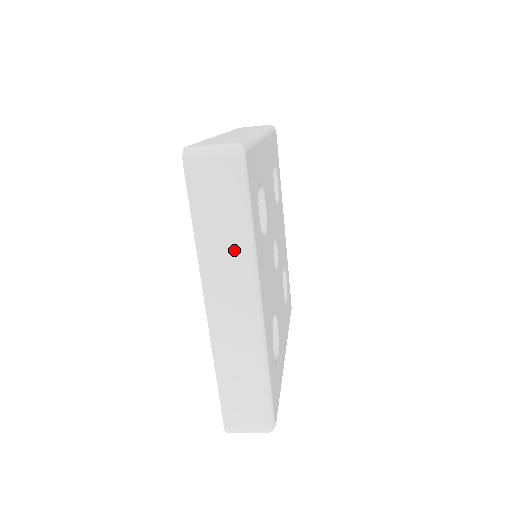
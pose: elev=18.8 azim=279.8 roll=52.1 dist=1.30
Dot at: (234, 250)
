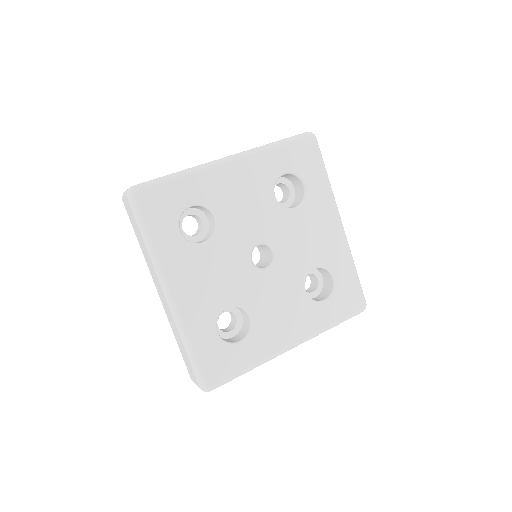
Dot at: (148, 256)
